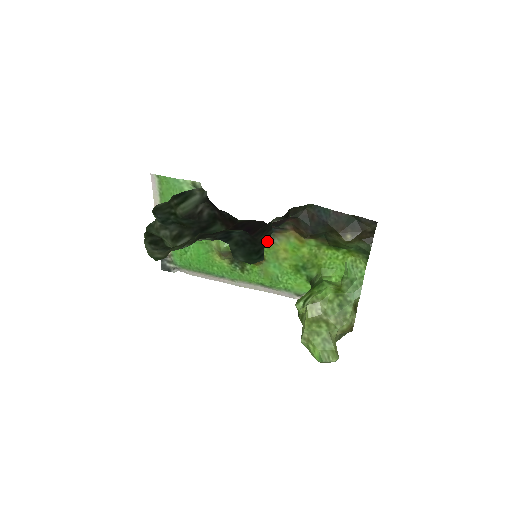
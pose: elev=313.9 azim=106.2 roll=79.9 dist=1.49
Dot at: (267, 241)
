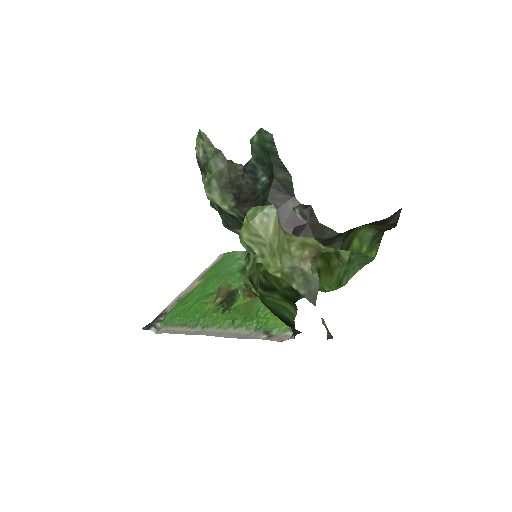
Dot at: occluded
